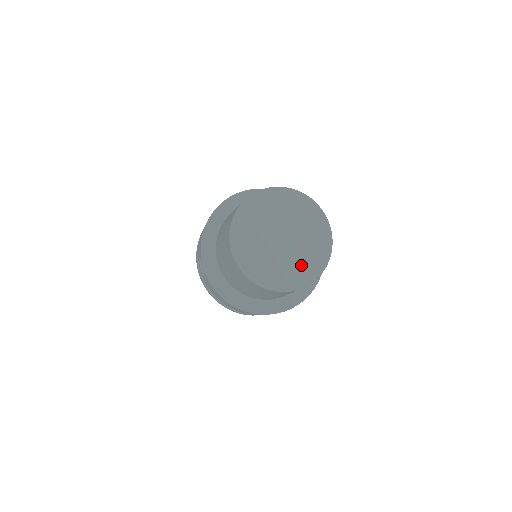
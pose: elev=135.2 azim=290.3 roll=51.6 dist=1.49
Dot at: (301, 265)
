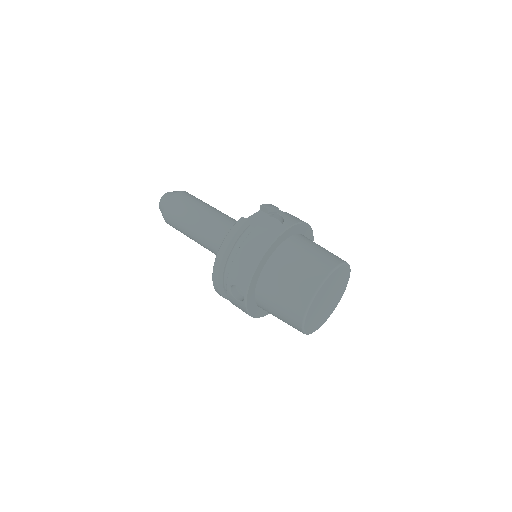
Dot at: (329, 311)
